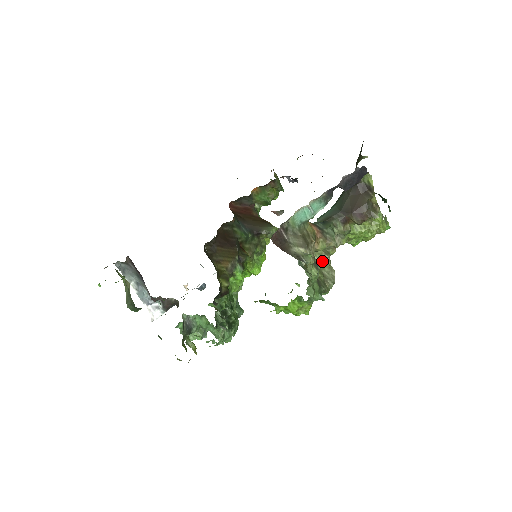
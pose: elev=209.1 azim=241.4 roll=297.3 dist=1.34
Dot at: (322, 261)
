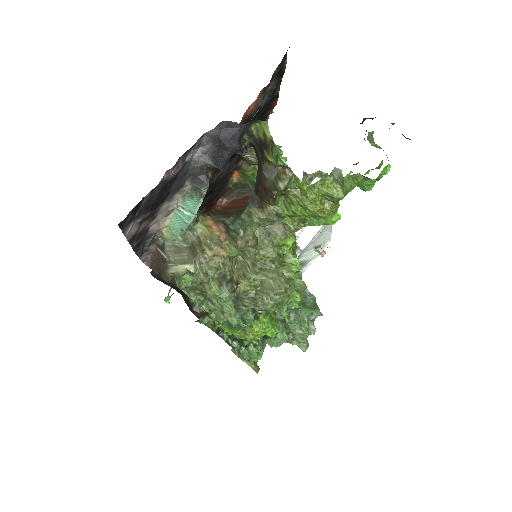
Dot at: (255, 266)
